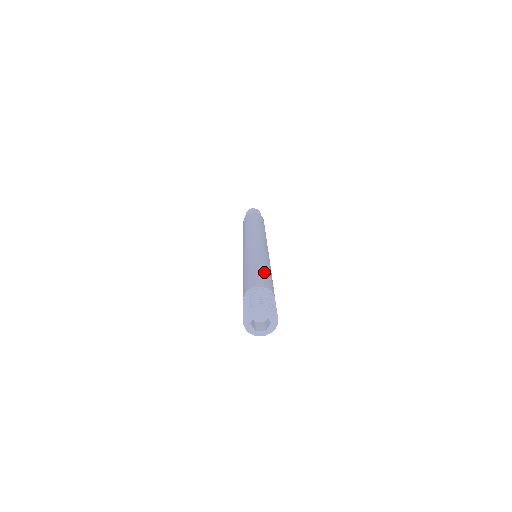
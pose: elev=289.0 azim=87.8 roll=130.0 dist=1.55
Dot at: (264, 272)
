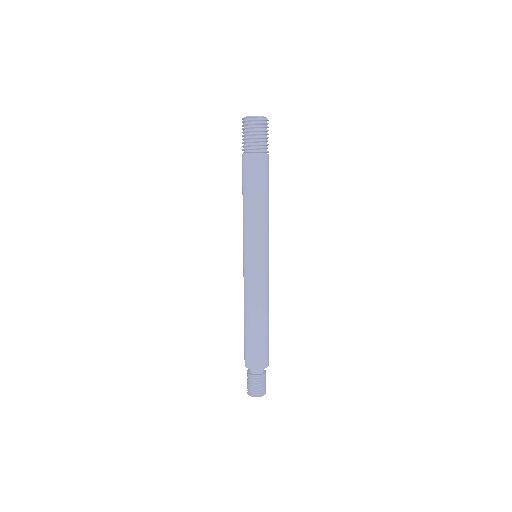
Dot at: occluded
